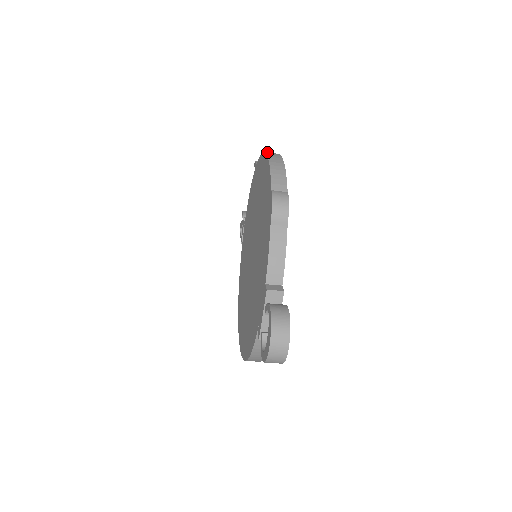
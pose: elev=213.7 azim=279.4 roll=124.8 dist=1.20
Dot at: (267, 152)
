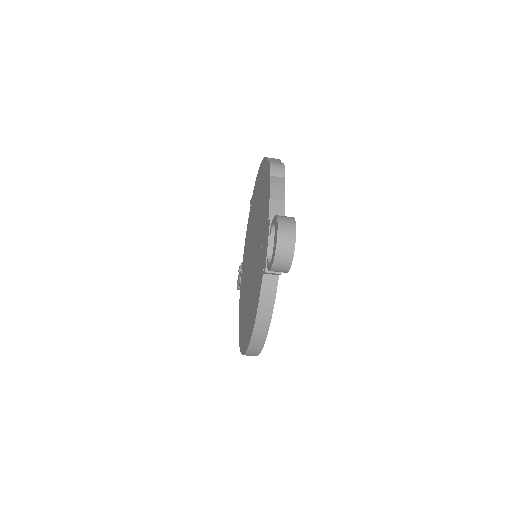
Dot at: occluded
